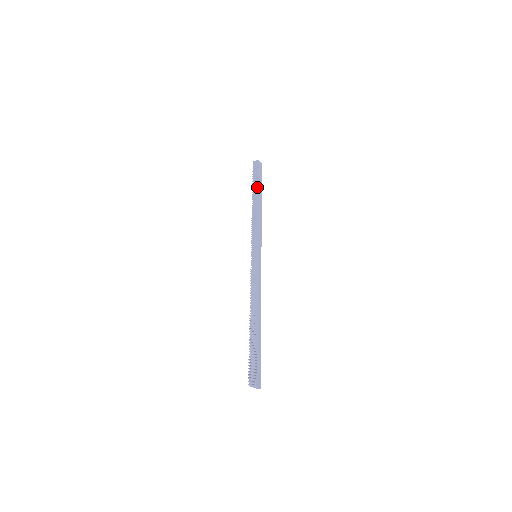
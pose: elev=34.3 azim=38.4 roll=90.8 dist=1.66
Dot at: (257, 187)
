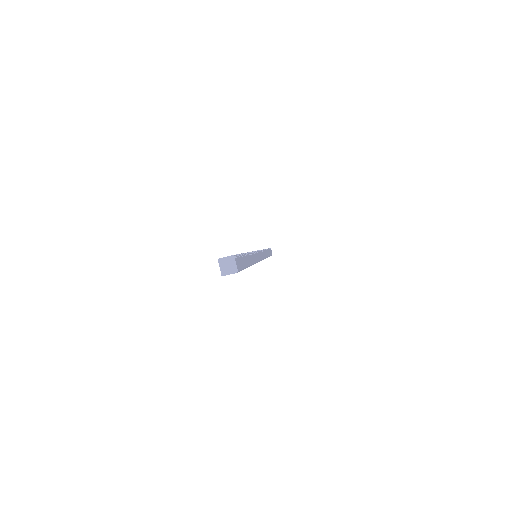
Dot at: occluded
